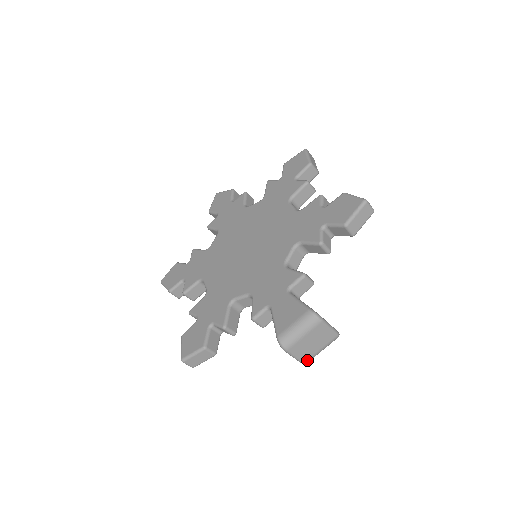
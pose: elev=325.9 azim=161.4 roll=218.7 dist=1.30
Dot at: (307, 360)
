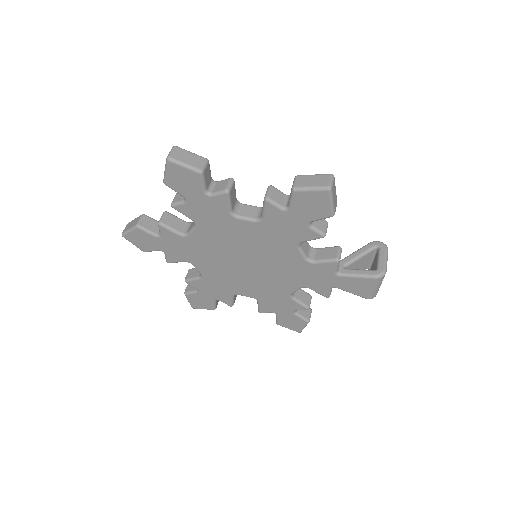
Dot at: occluded
